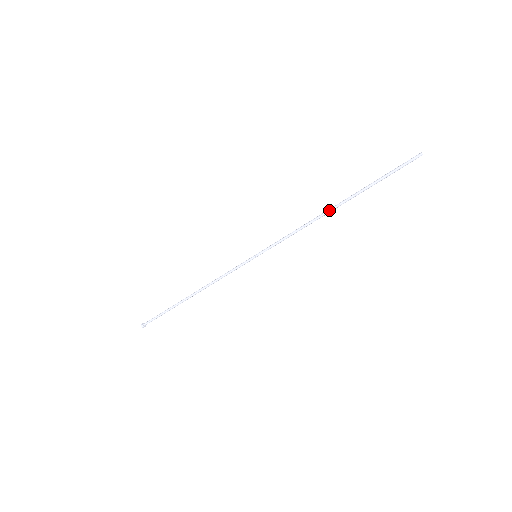
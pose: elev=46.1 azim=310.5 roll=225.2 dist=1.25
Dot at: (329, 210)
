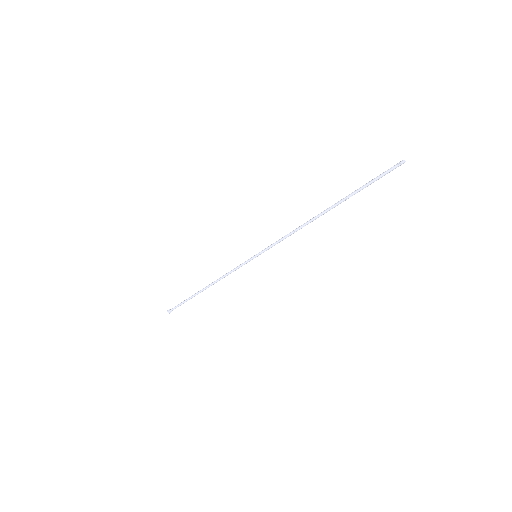
Dot at: (317, 216)
